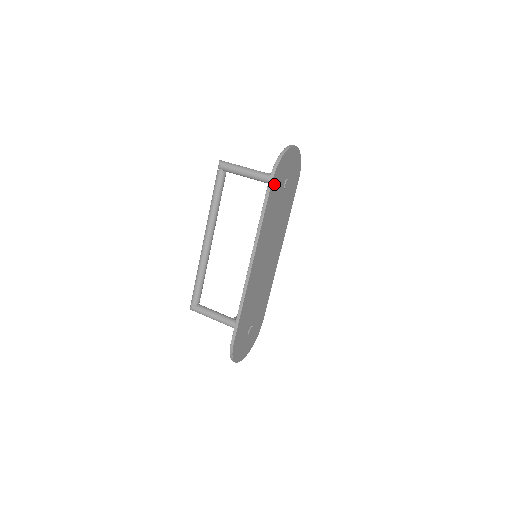
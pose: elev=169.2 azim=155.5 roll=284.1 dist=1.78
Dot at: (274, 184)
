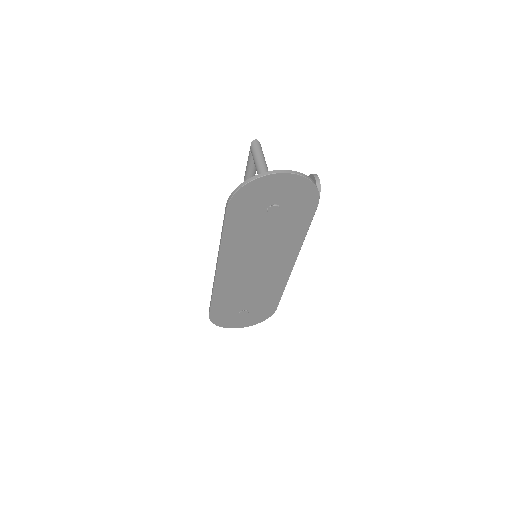
Dot at: (236, 209)
